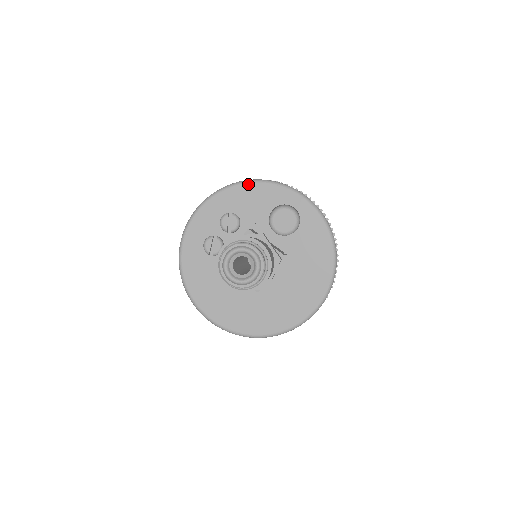
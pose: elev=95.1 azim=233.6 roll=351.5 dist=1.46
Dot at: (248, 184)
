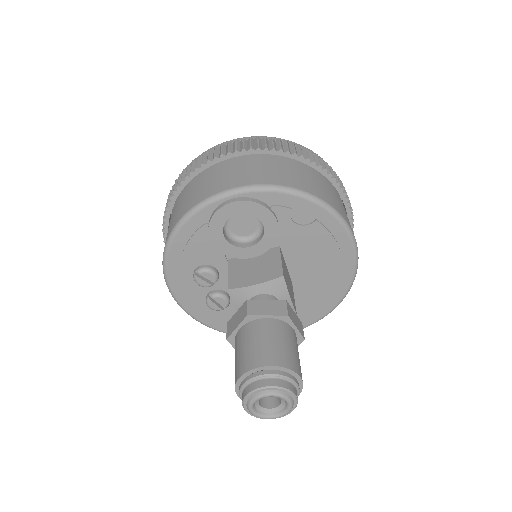
Dot at: (176, 236)
